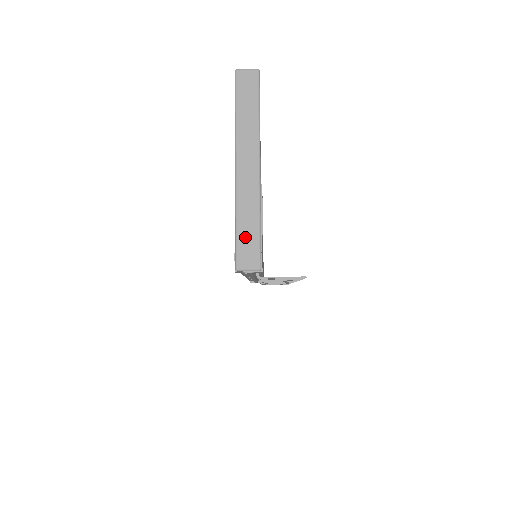
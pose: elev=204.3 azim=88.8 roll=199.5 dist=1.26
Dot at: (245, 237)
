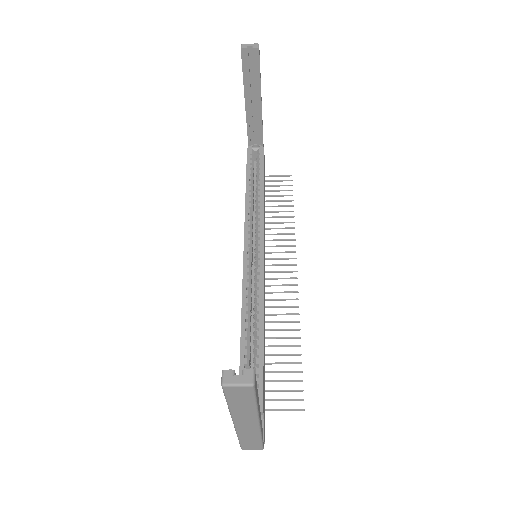
Dot at: (248, 443)
